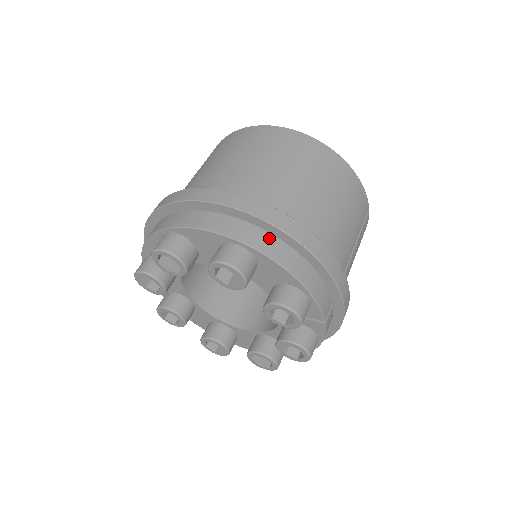
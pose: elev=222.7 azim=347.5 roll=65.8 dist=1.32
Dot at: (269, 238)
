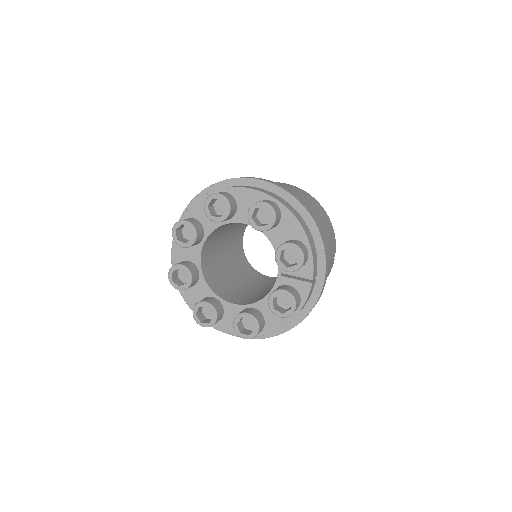
Dot at: (291, 207)
